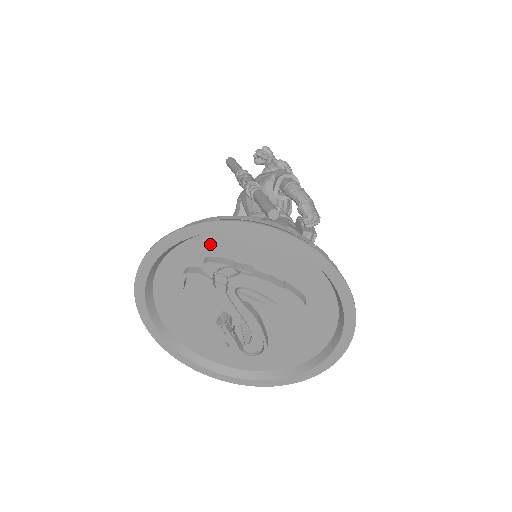
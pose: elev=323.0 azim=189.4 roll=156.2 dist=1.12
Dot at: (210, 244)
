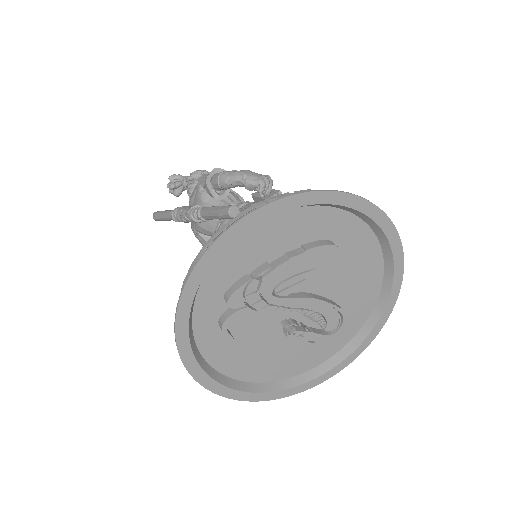
Dot at: (215, 282)
